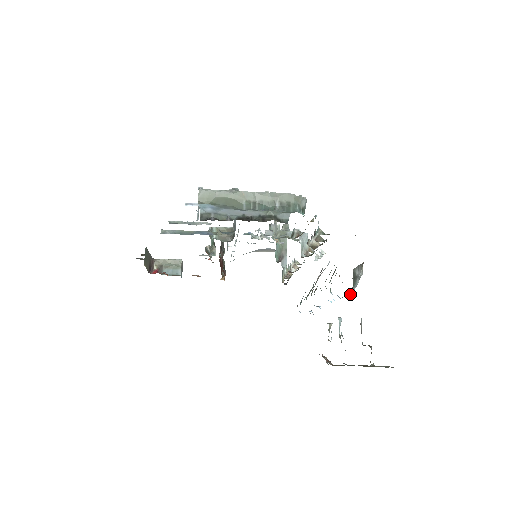
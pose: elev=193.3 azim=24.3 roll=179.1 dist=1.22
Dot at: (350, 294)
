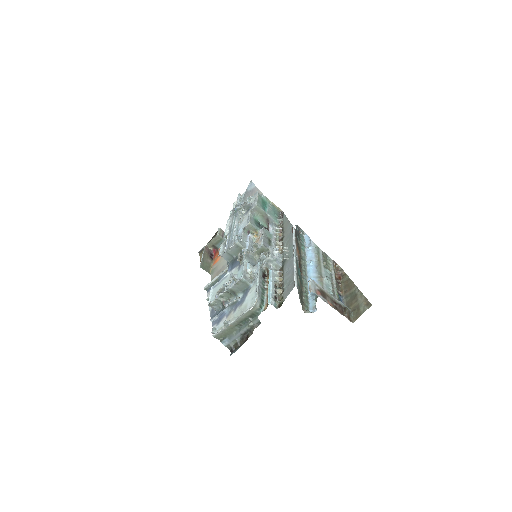
Dot at: occluded
